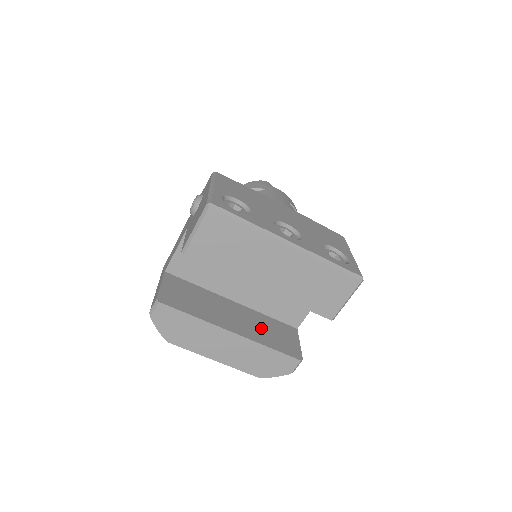
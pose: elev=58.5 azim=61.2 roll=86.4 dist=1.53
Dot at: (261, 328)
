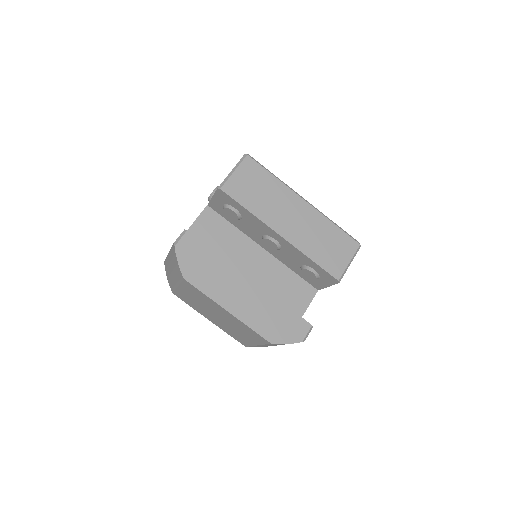
Dot at: occluded
